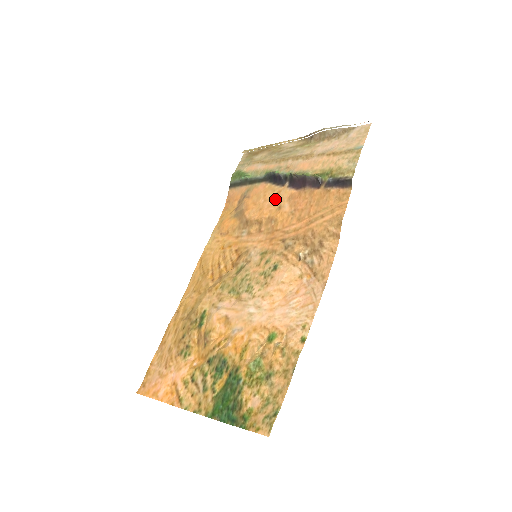
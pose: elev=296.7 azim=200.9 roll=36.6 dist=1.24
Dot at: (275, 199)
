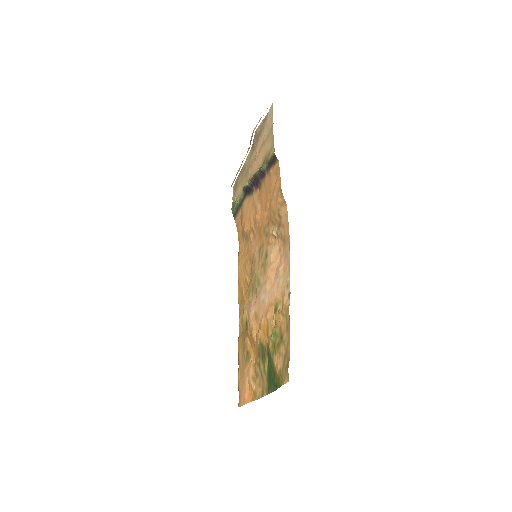
Dot at: (253, 205)
